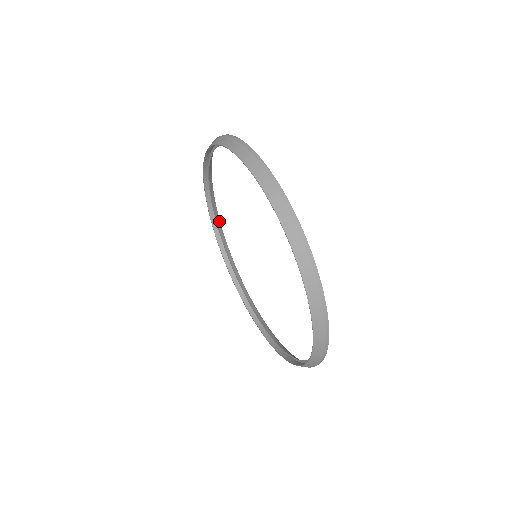
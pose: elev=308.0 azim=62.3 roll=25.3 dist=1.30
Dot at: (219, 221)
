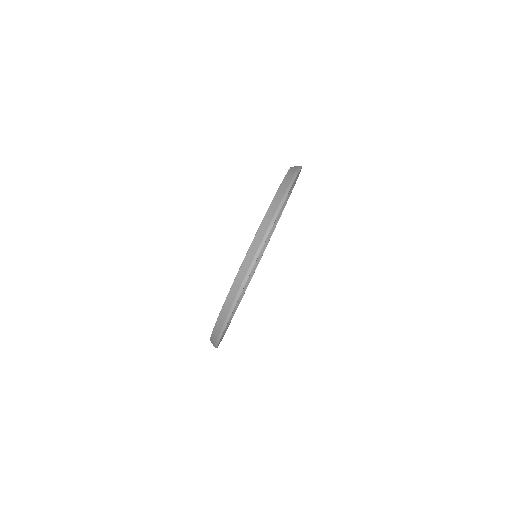
Dot at: (262, 255)
